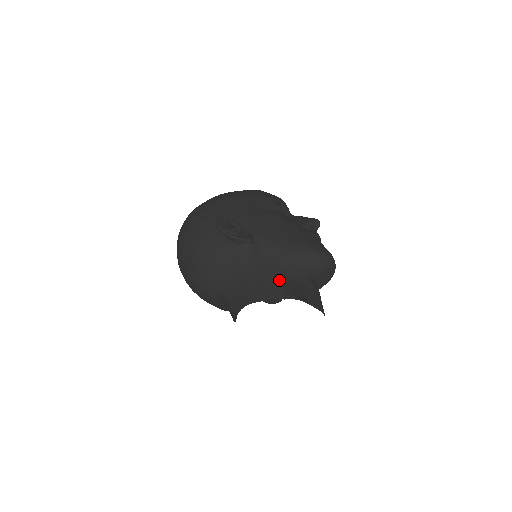
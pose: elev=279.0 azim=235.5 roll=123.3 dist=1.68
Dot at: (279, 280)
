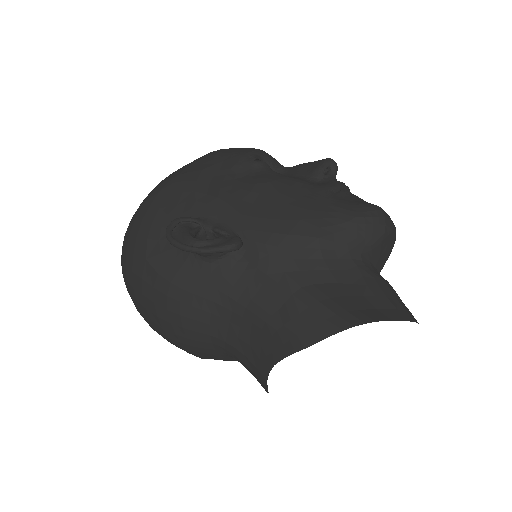
Dot at: (316, 297)
